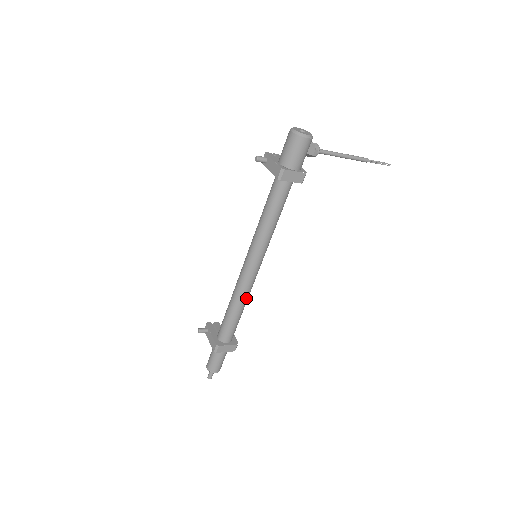
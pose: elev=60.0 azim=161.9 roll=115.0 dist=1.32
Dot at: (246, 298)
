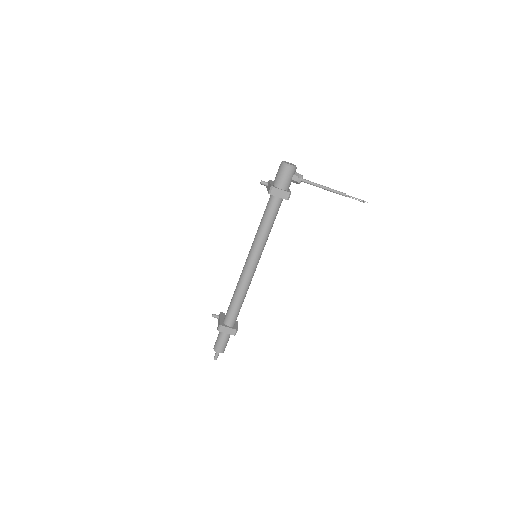
Dot at: (245, 288)
